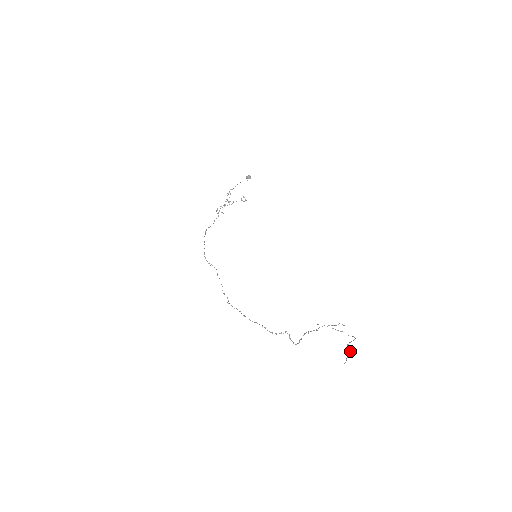
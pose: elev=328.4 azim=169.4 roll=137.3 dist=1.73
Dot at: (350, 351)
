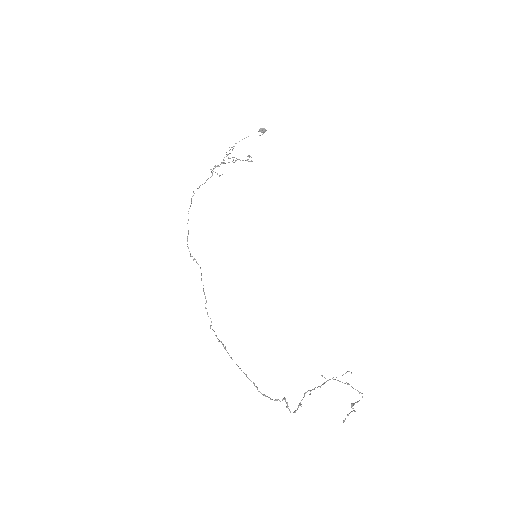
Dot at: (353, 410)
